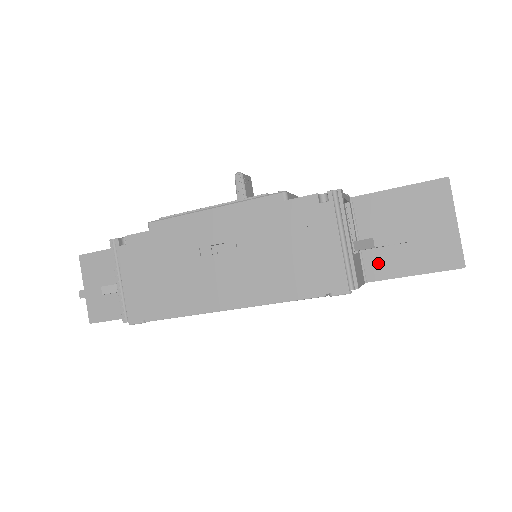
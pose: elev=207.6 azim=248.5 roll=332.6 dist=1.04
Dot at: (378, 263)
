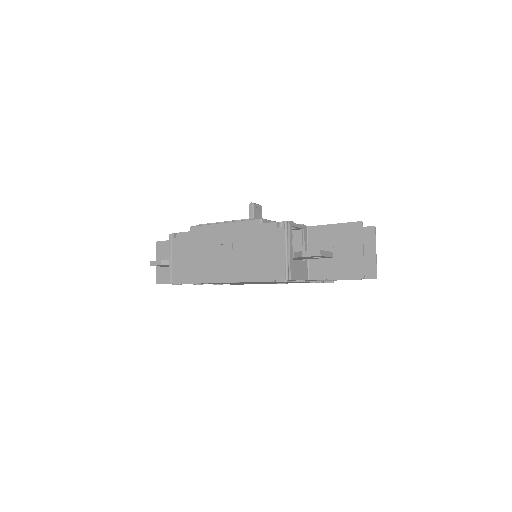
Dot at: (317, 269)
